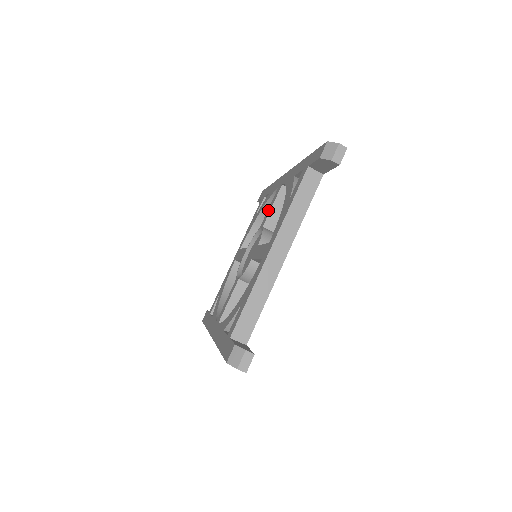
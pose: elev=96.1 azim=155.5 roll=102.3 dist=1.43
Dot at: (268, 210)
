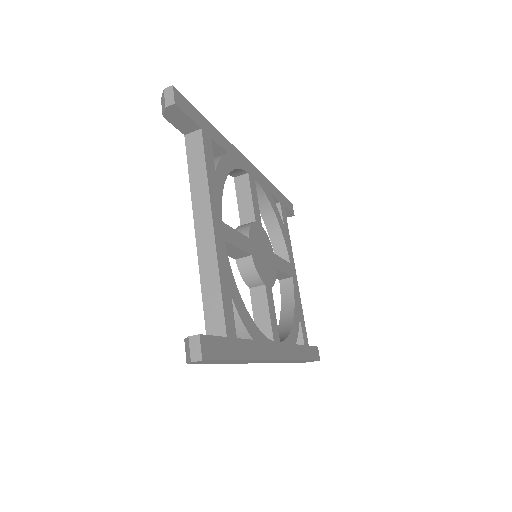
Dot at: occluded
